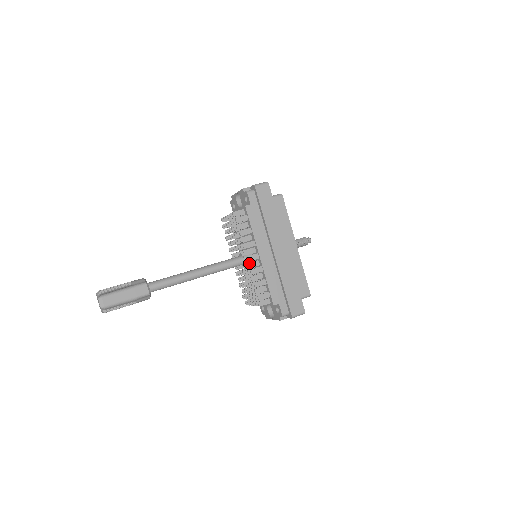
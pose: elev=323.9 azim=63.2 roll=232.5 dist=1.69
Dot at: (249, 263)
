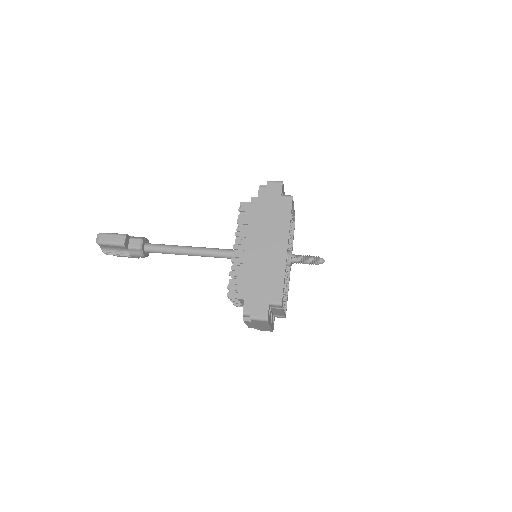
Dot at: (236, 252)
